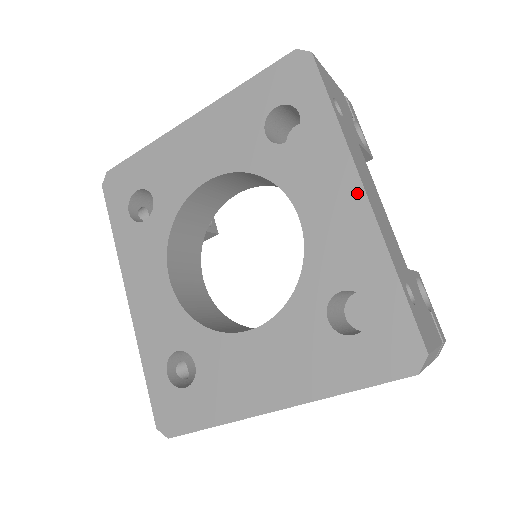
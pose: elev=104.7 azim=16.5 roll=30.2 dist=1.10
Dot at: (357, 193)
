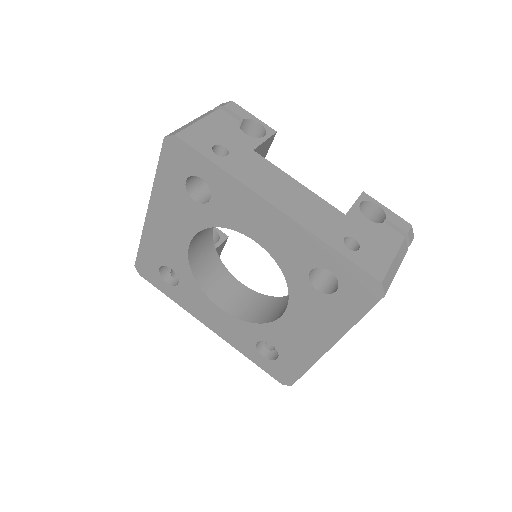
Dot at: (272, 211)
